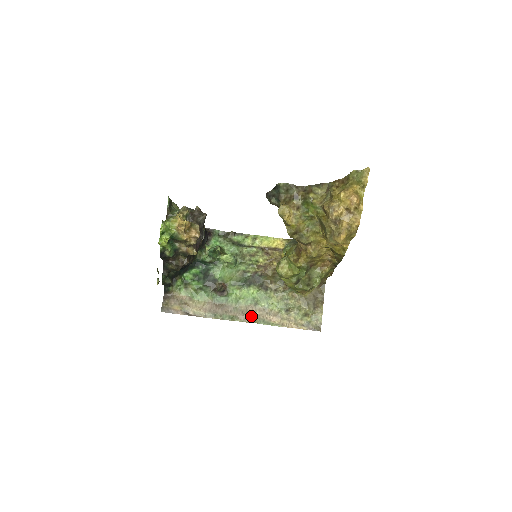
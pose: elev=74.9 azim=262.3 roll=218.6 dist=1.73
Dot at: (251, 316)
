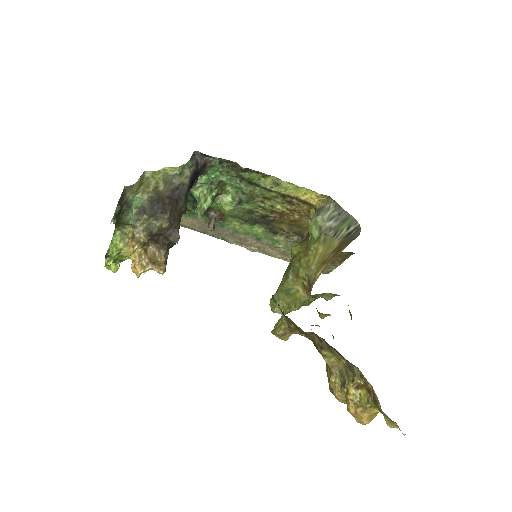
Dot at: (249, 245)
